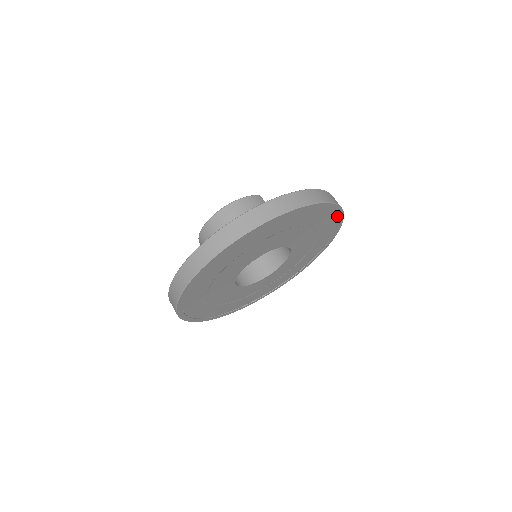
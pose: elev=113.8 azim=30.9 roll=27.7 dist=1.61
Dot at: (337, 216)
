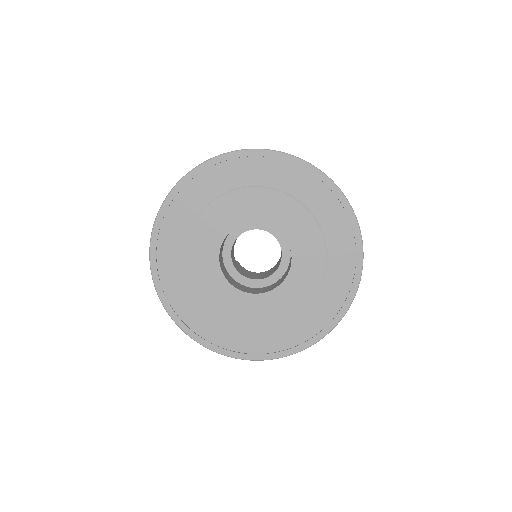
Dot at: (354, 267)
